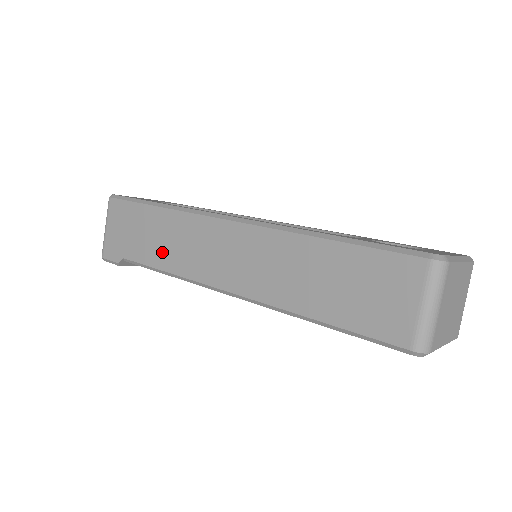
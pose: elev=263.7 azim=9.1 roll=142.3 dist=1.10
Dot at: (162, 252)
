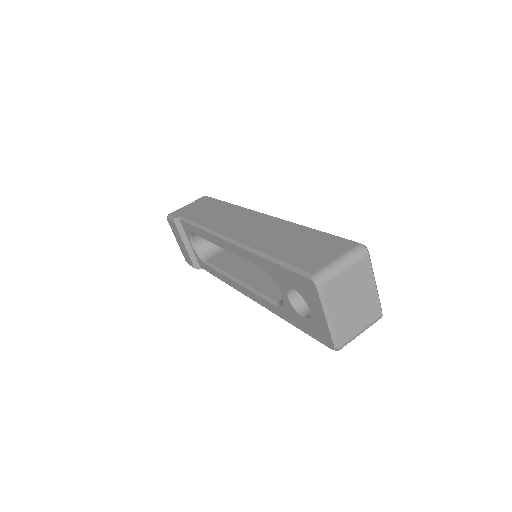
Dot at: (209, 218)
